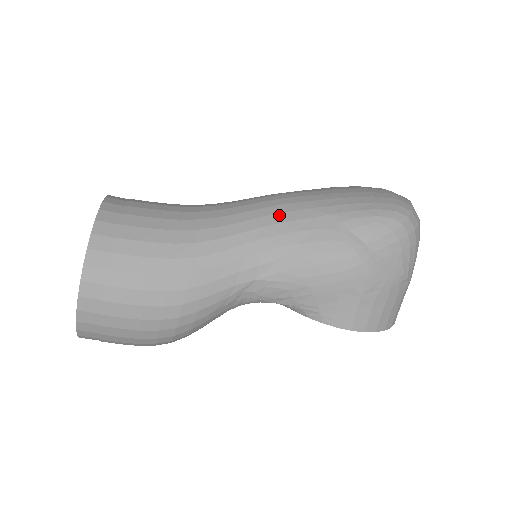
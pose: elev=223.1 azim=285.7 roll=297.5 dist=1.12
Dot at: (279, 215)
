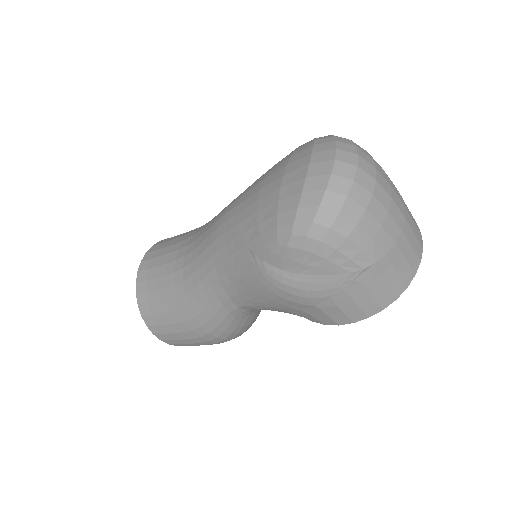
Dot at: (219, 252)
